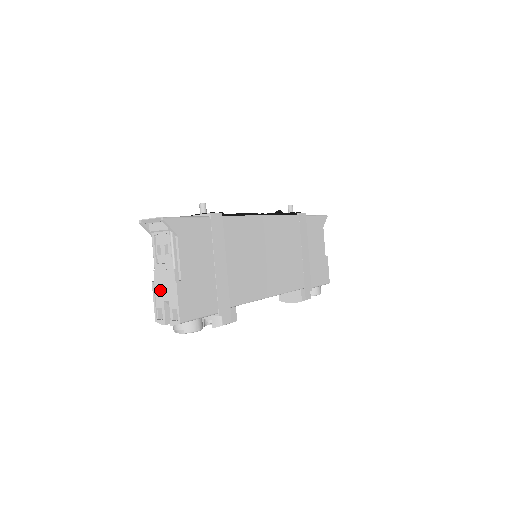
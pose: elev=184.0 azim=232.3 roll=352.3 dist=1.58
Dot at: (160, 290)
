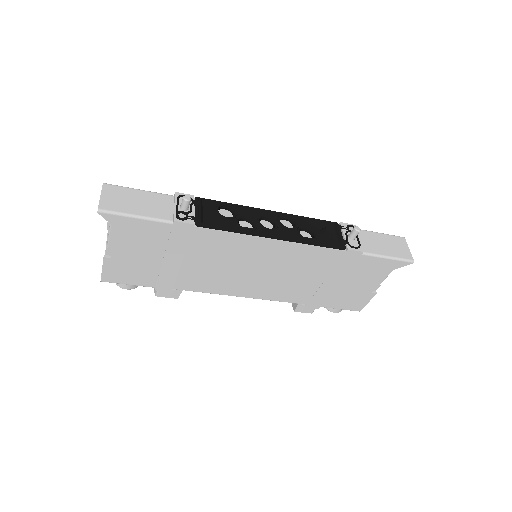
Dot at: occluded
